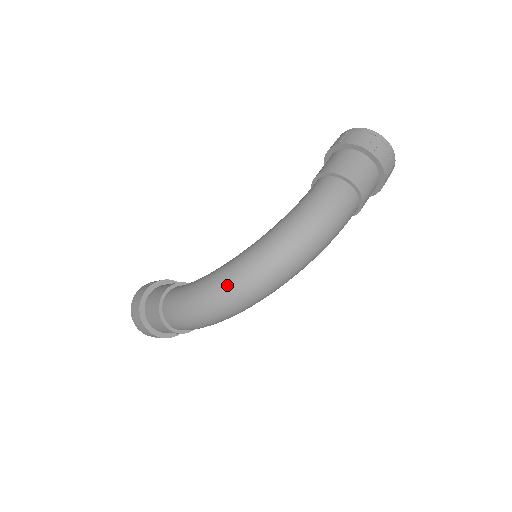
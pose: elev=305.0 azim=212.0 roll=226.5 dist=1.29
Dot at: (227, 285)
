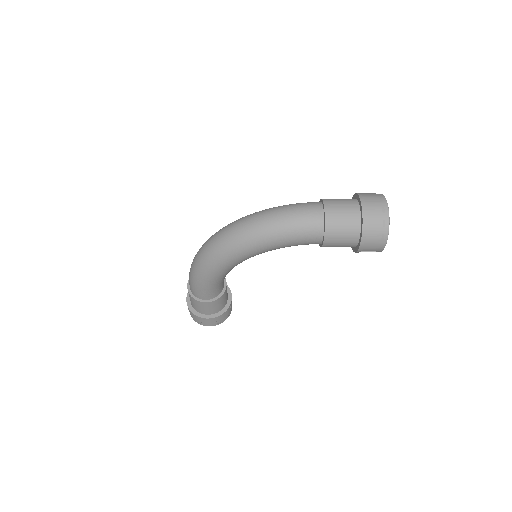
Dot at: occluded
